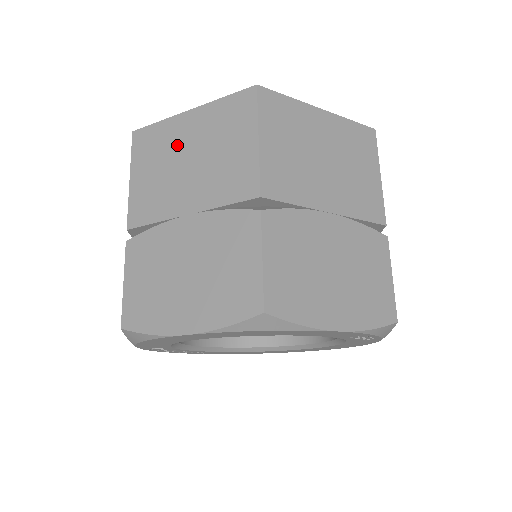
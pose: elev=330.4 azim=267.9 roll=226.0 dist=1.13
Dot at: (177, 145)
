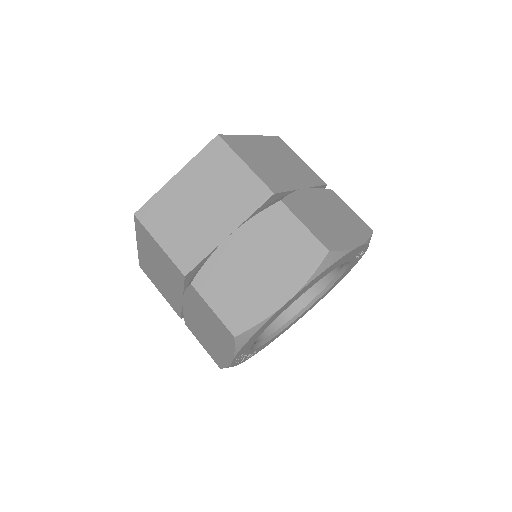
Dot at: (183, 201)
